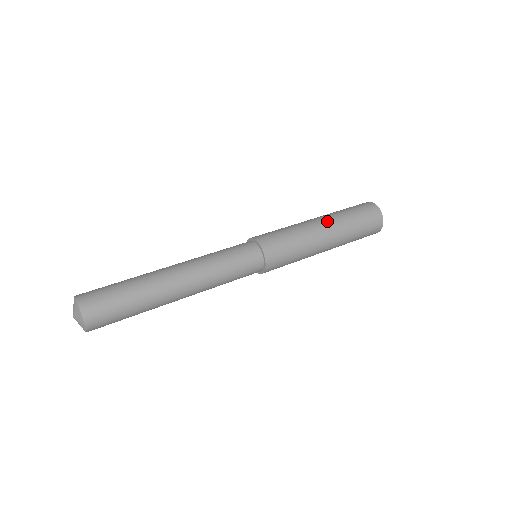
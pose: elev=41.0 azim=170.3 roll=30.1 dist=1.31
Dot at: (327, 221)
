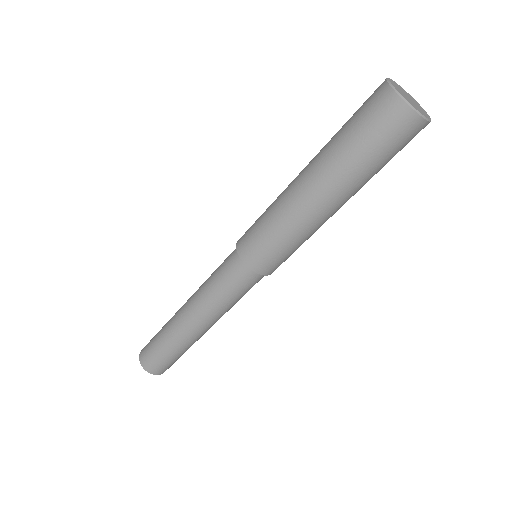
Dot at: occluded
